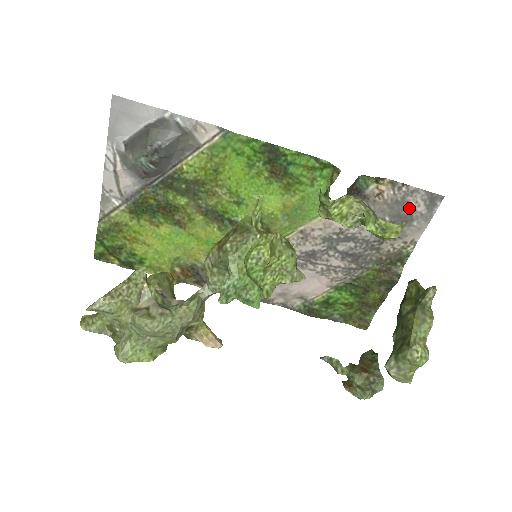
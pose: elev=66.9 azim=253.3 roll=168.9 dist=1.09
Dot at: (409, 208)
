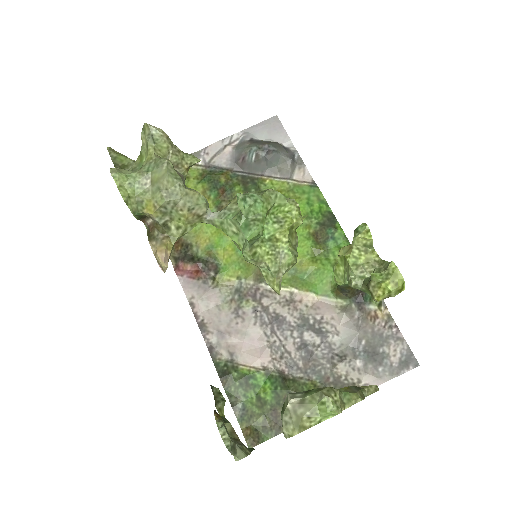
Dot at: (386, 350)
